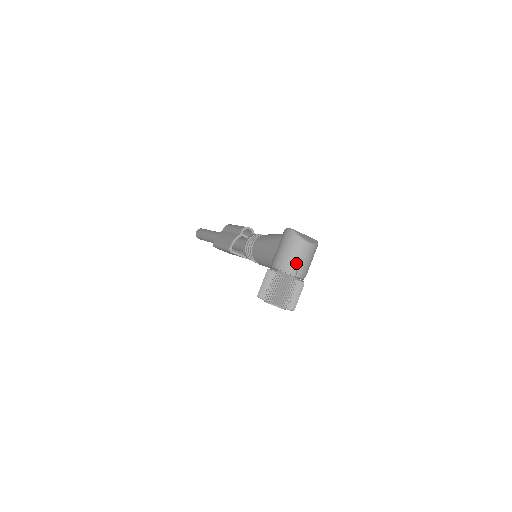
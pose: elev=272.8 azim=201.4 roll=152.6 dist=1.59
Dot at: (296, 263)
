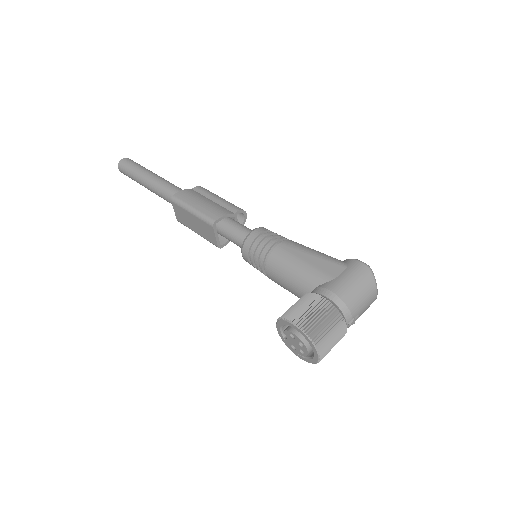
Dot at: (358, 309)
